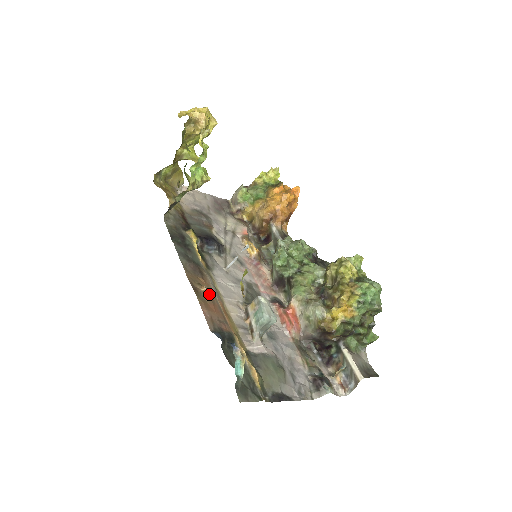
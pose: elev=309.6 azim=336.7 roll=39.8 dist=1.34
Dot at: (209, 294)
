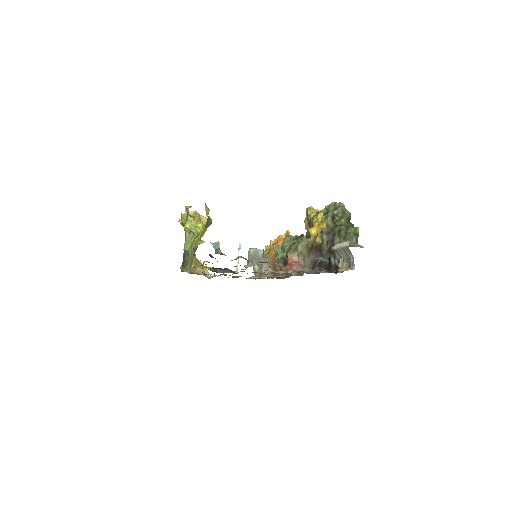
Dot at: occluded
